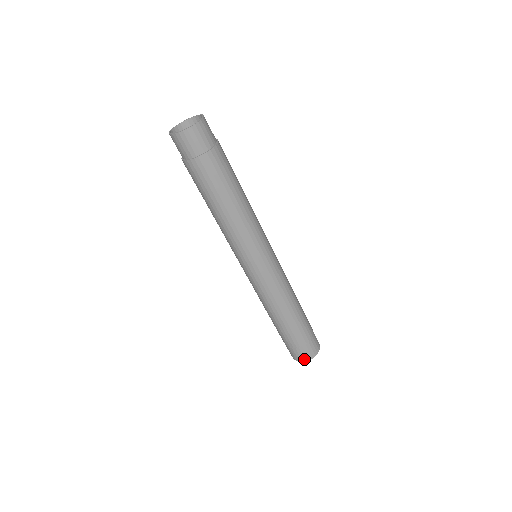
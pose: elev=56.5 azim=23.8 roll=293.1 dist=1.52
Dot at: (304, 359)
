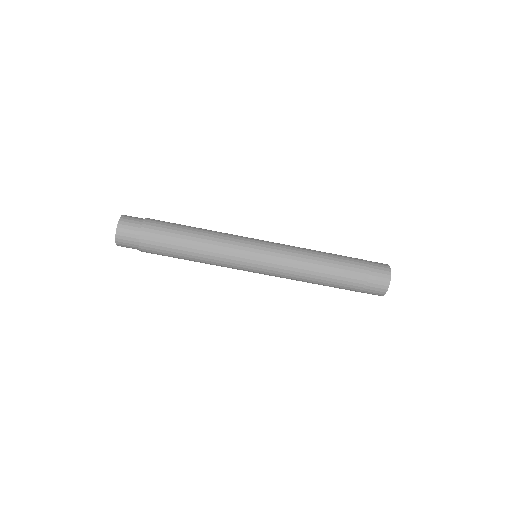
Dot at: (378, 295)
